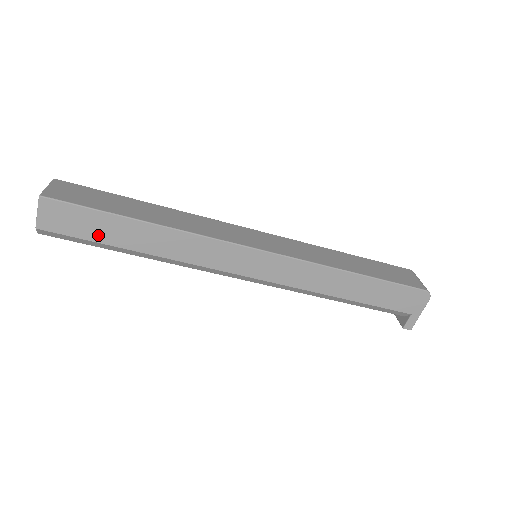
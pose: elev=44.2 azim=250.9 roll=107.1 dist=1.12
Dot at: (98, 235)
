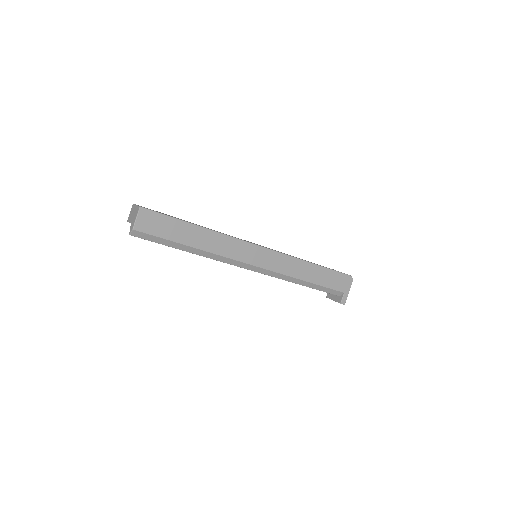
Dot at: (171, 235)
